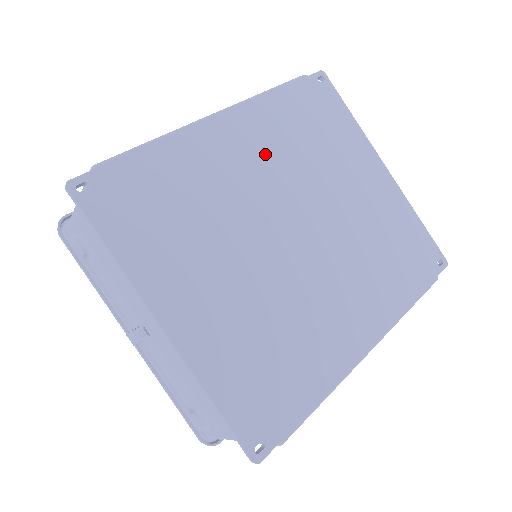
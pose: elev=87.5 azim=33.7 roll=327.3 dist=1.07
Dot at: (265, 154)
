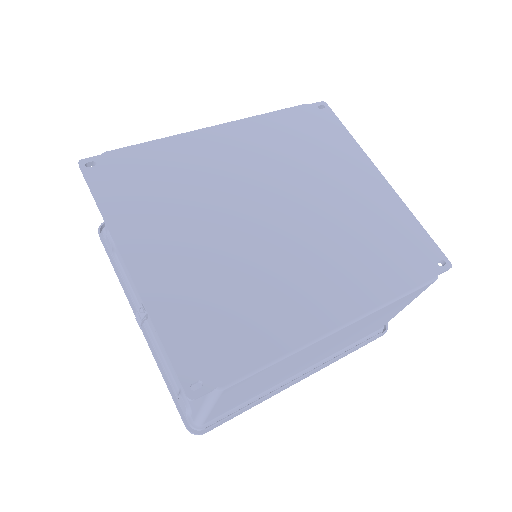
Dot at: (254, 156)
